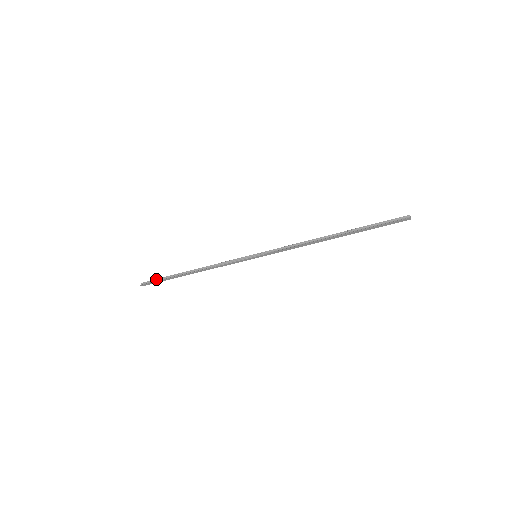
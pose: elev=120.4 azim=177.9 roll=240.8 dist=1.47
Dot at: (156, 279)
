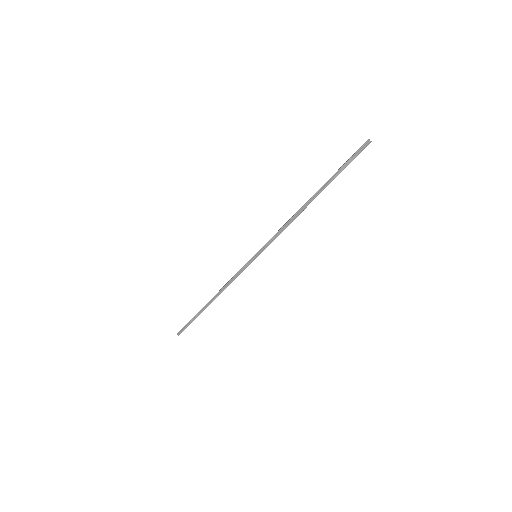
Dot at: (187, 324)
